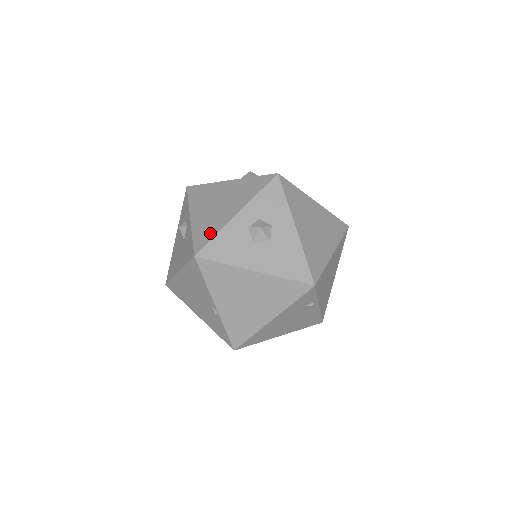
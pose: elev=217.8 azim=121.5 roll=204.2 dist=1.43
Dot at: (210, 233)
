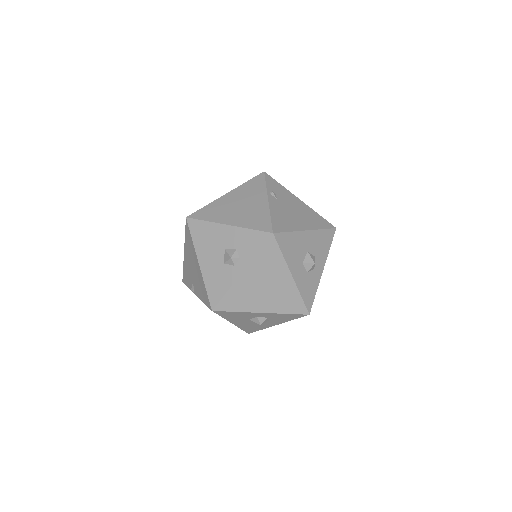
Dot at: (236, 306)
